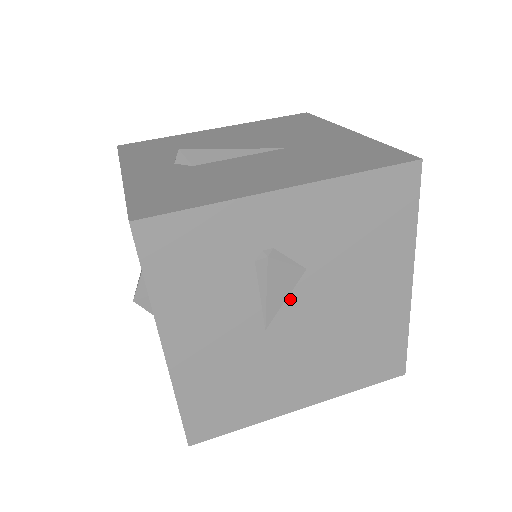
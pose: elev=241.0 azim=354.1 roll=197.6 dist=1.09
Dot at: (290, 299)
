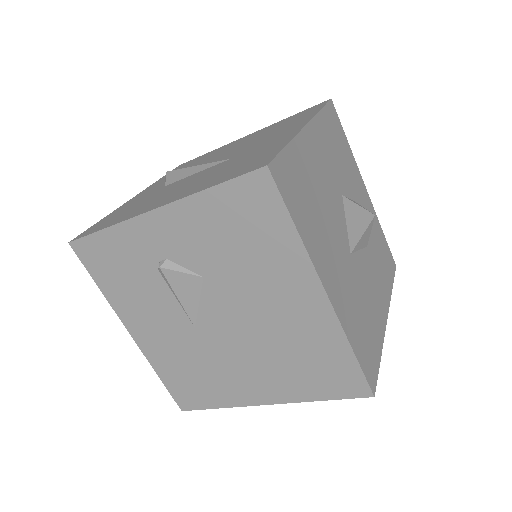
Dot at: (203, 303)
